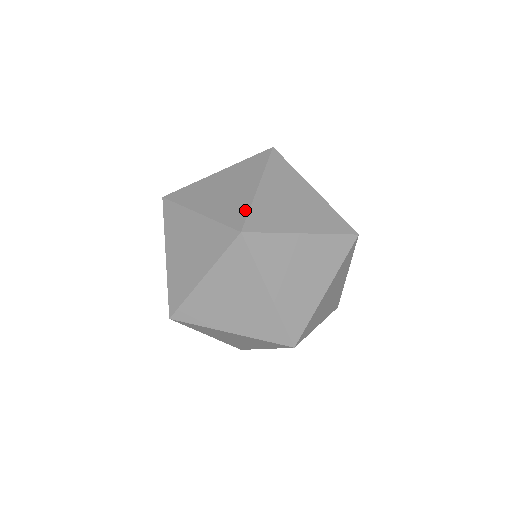
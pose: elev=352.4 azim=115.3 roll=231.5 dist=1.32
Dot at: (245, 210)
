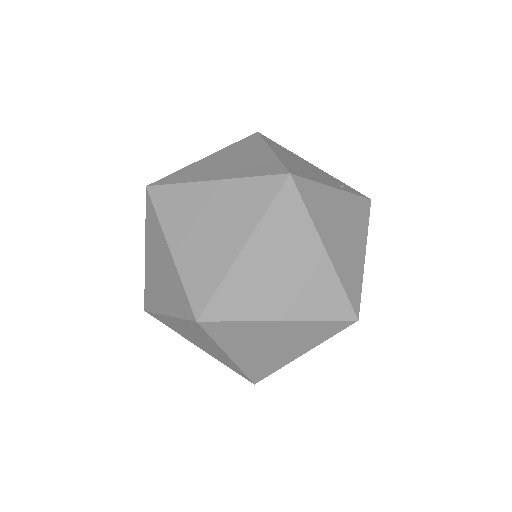
Dot at: (213, 285)
